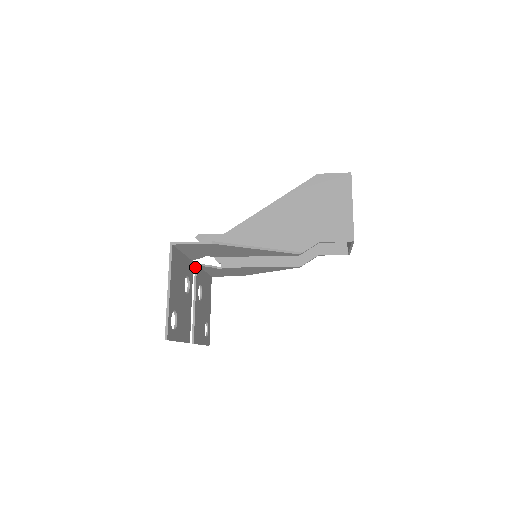
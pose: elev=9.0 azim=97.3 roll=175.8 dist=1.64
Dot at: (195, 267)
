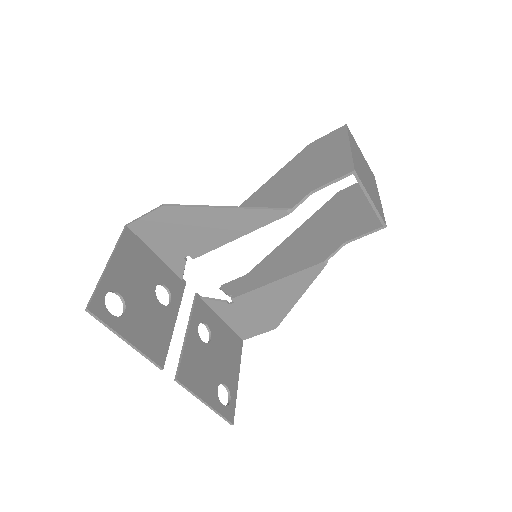
Dot at: (194, 297)
